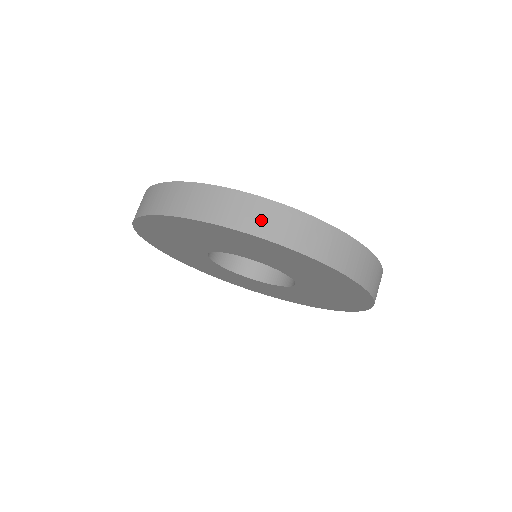
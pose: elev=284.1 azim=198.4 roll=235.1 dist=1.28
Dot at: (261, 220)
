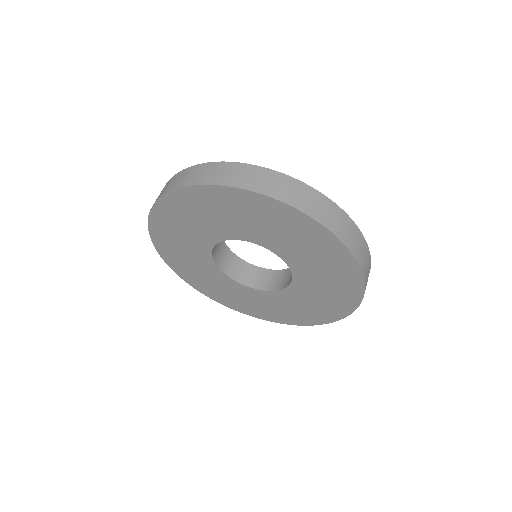
Dot at: (256, 180)
